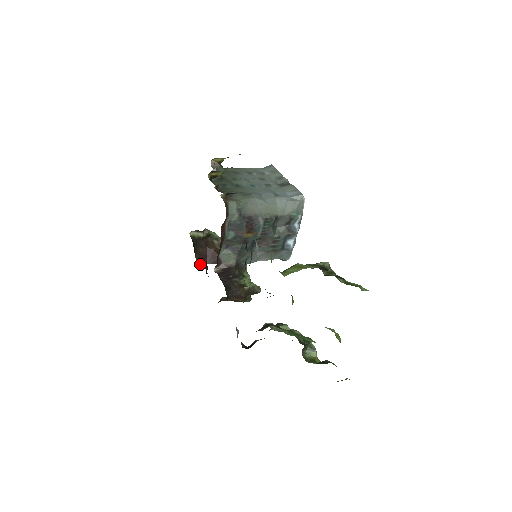
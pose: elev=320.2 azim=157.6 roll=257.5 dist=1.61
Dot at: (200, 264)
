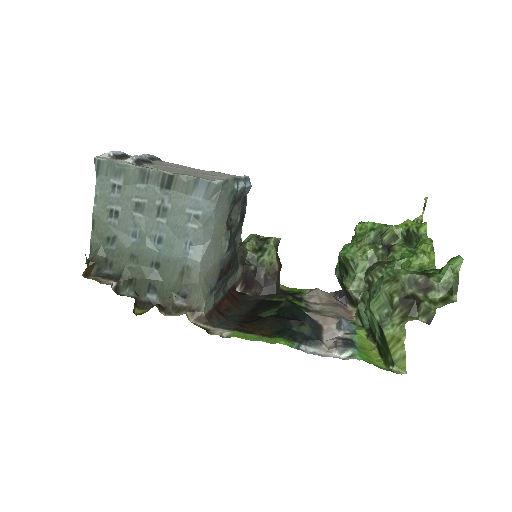
Dot at: occluded
